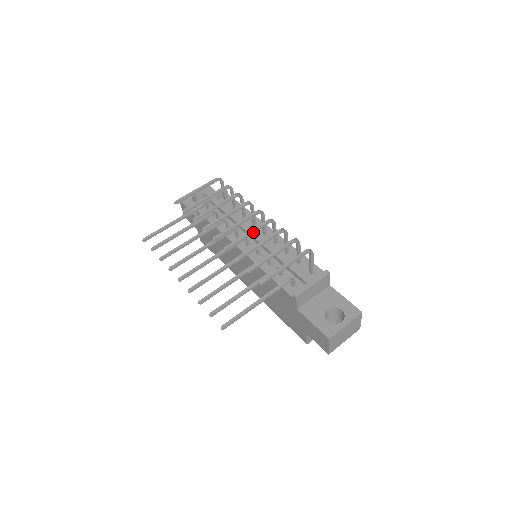
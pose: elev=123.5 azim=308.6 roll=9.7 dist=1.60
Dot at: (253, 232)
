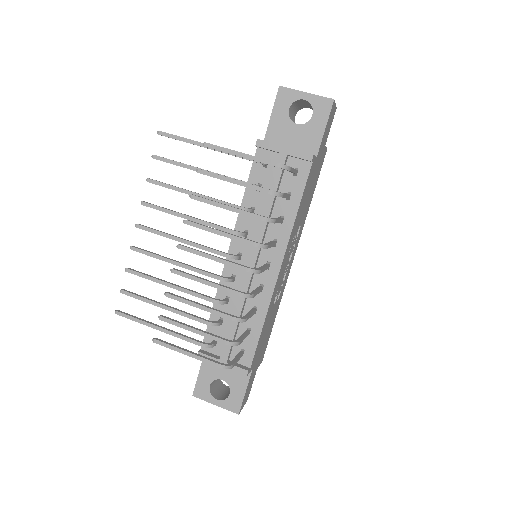
Dot at: (214, 286)
